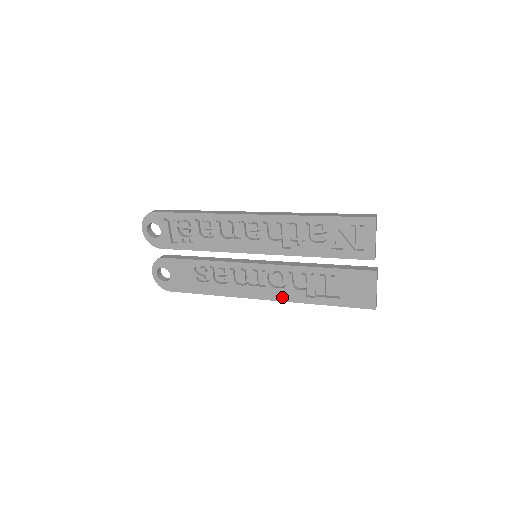
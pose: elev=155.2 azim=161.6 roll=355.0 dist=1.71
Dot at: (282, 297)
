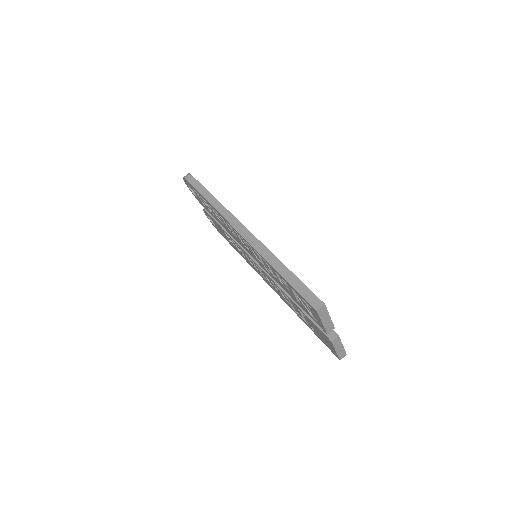
Dot at: (279, 295)
